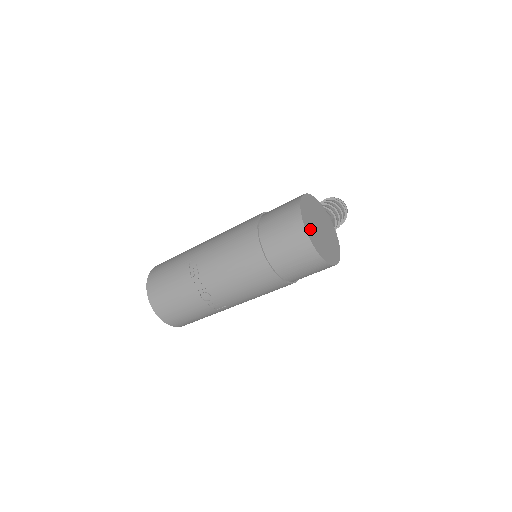
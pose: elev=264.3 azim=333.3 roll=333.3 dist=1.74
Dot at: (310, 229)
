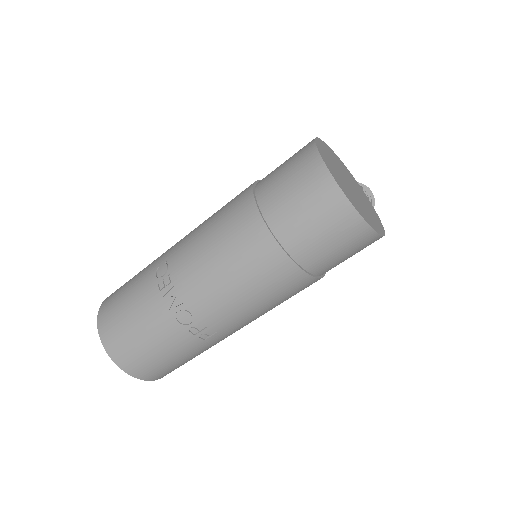
Dot at: (336, 176)
